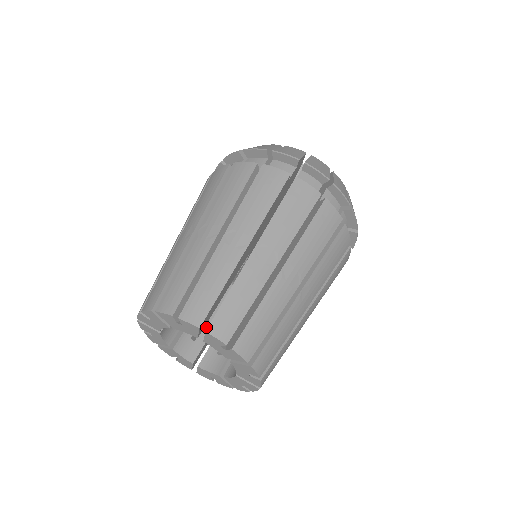
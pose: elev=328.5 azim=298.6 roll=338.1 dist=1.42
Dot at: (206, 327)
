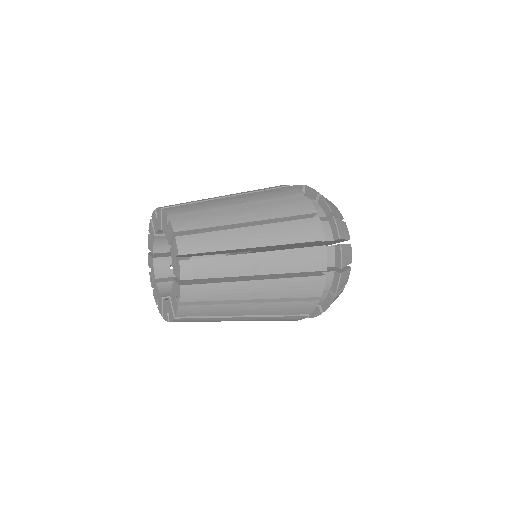
Dot at: occluded
